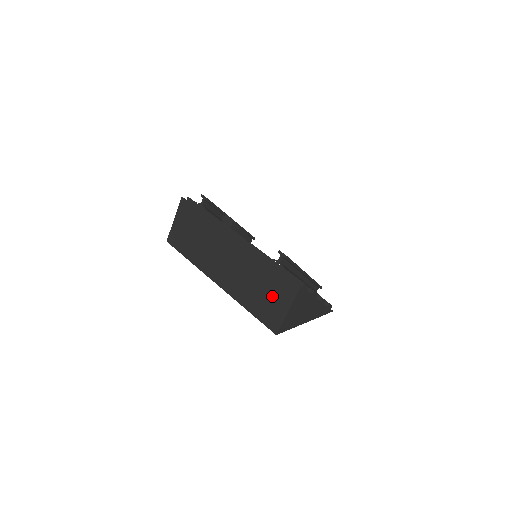
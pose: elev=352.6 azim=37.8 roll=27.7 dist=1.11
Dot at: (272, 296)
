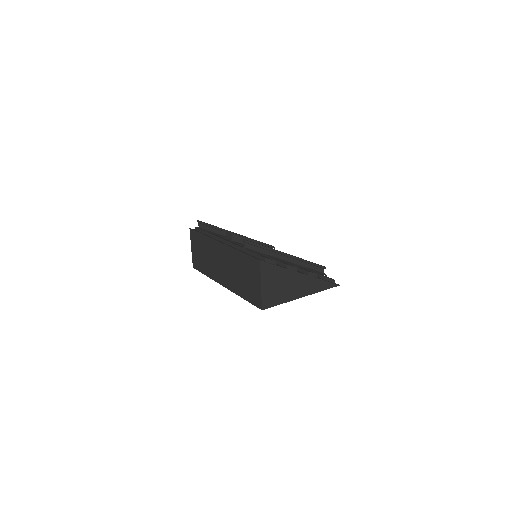
Dot at: (250, 278)
